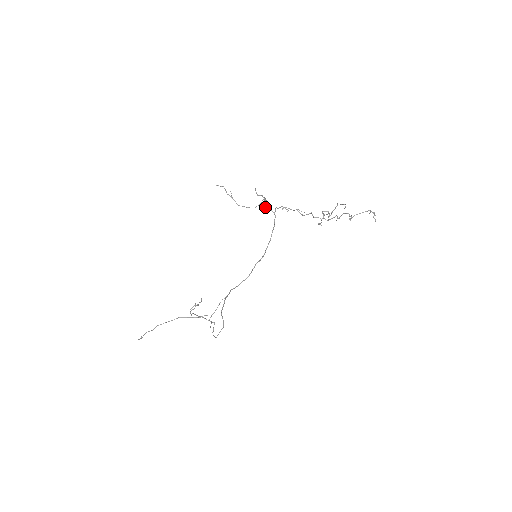
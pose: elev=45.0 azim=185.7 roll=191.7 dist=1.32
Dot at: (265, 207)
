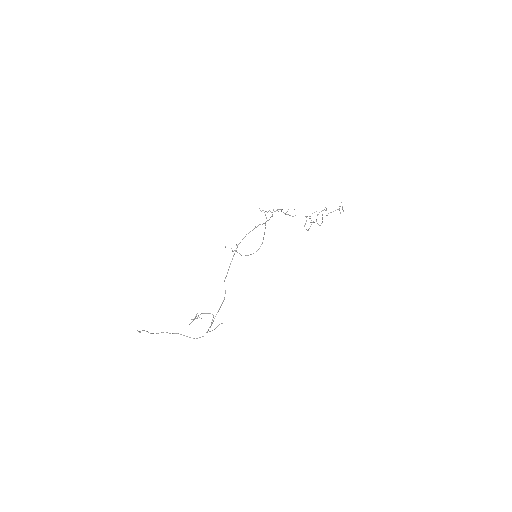
Dot at: (266, 211)
